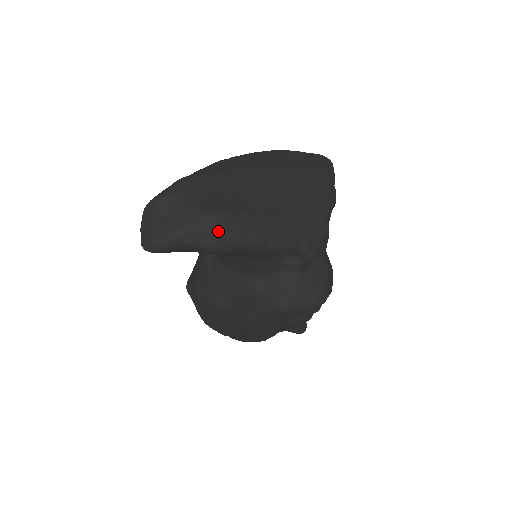
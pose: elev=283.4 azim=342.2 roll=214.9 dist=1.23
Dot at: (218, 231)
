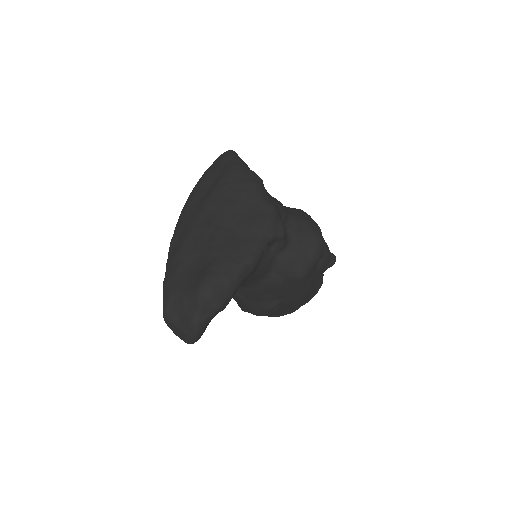
Dot at: (214, 295)
